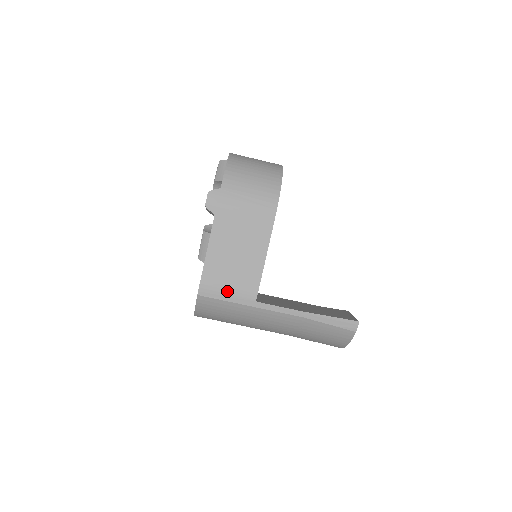
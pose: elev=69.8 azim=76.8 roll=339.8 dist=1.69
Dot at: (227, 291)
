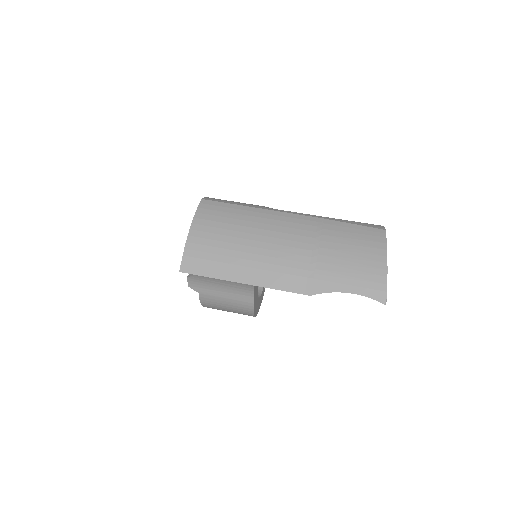
Dot at: (233, 202)
